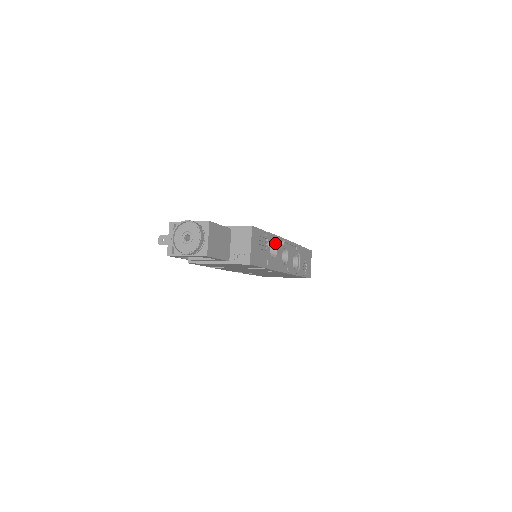
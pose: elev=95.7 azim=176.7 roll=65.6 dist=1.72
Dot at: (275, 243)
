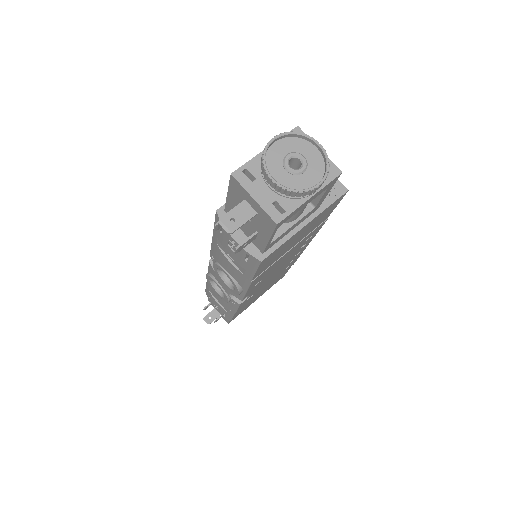
Dot at: occluded
